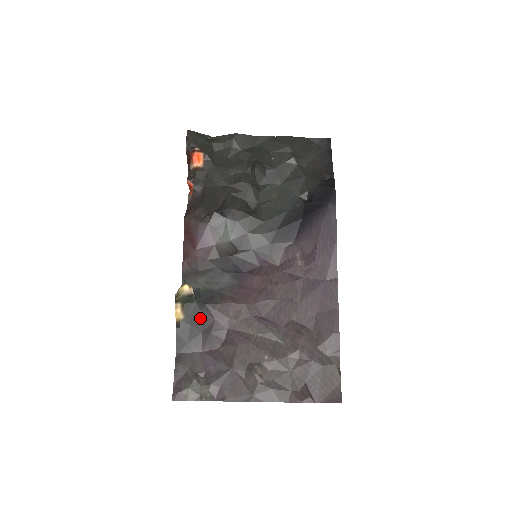
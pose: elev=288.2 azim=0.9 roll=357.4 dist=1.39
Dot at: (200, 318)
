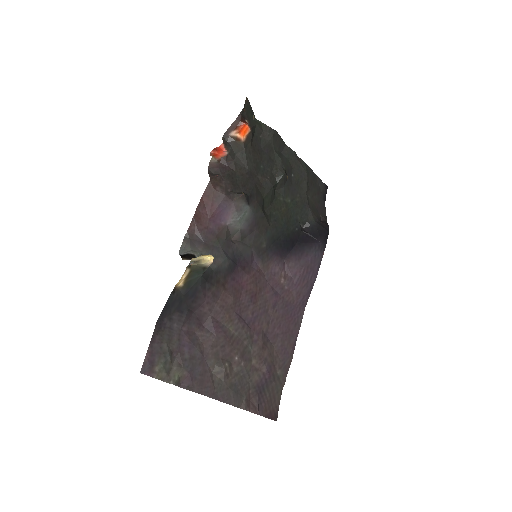
Dot at: (195, 293)
